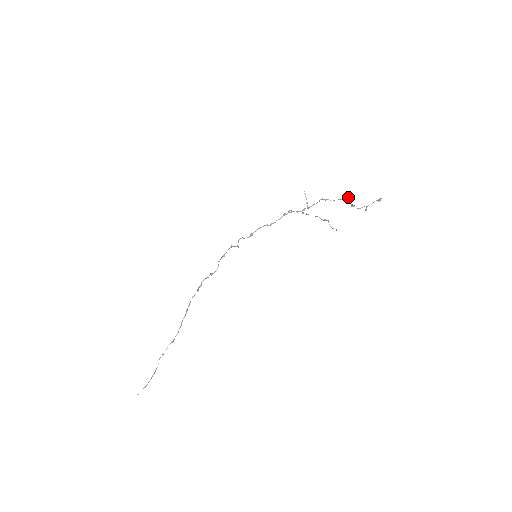
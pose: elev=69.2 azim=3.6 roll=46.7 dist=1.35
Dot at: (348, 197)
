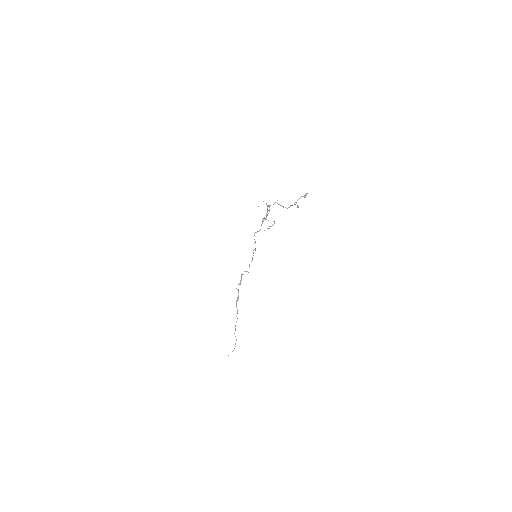
Dot at: (277, 200)
